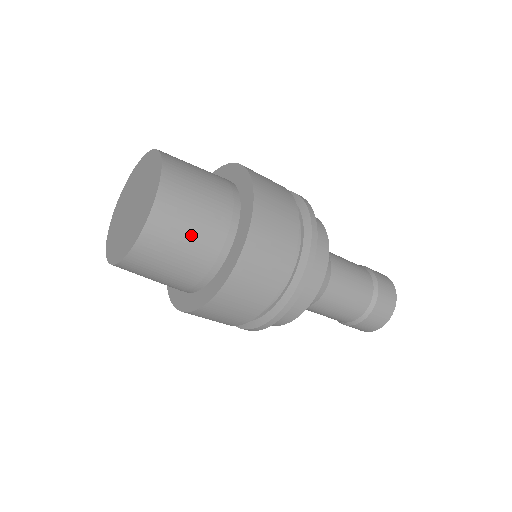
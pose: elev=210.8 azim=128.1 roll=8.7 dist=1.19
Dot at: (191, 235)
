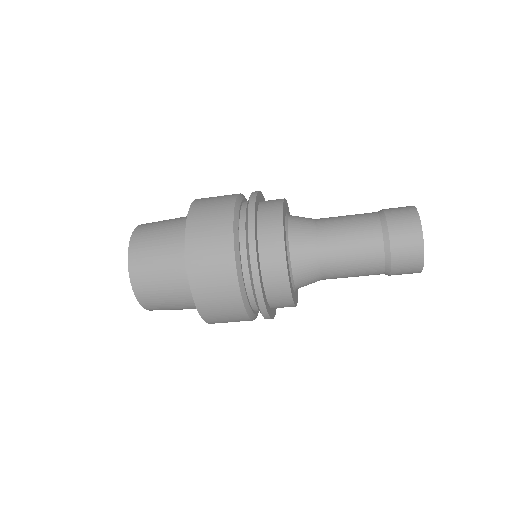
Dot at: (170, 302)
